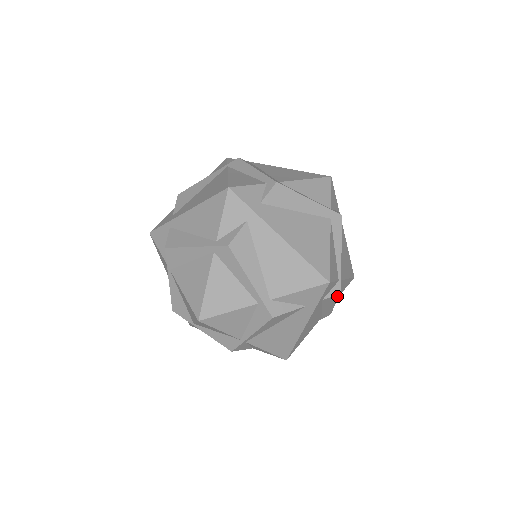
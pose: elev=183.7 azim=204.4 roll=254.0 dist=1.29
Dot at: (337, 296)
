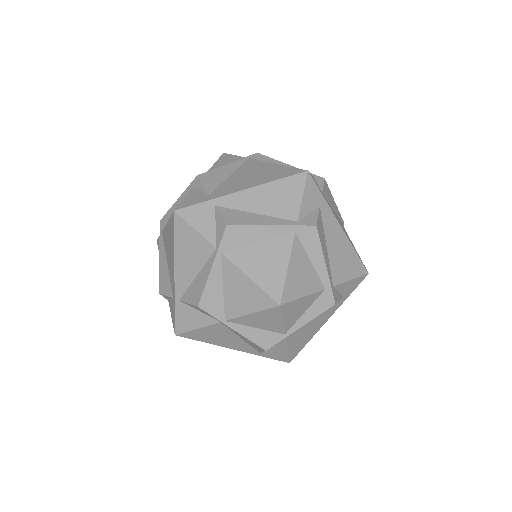
Dot at: occluded
